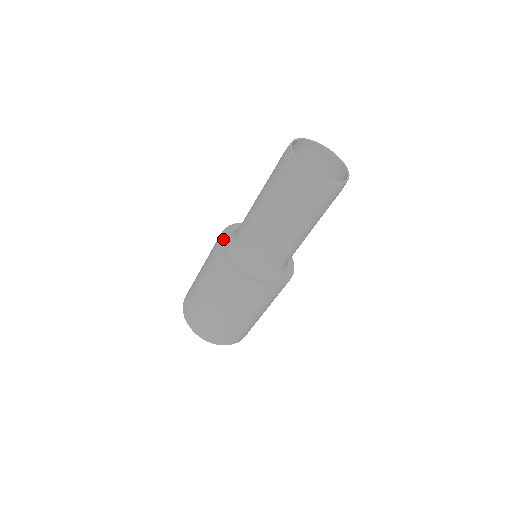
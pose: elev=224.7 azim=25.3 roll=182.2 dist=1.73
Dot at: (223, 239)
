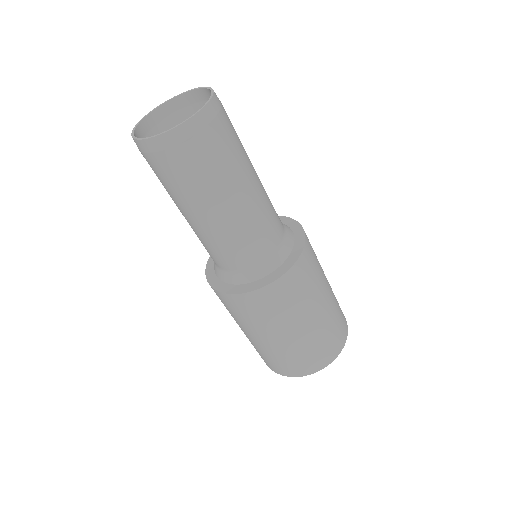
Dot at: occluded
